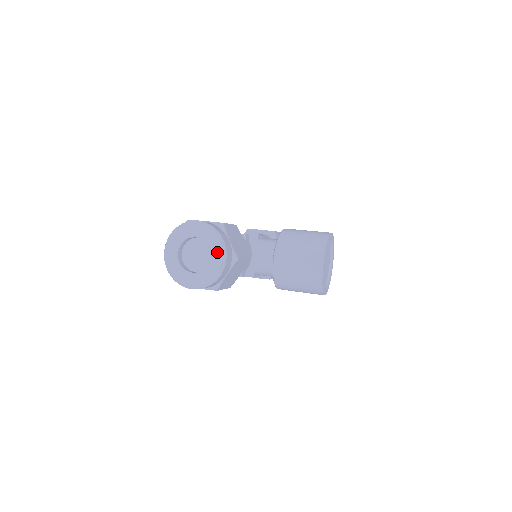
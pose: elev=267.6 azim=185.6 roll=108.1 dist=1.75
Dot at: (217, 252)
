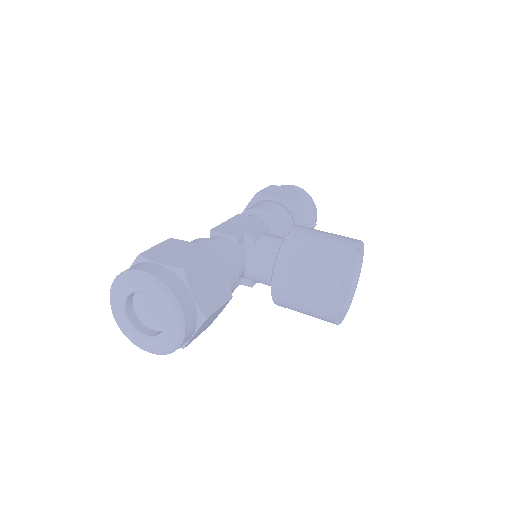
Dot at: (172, 320)
